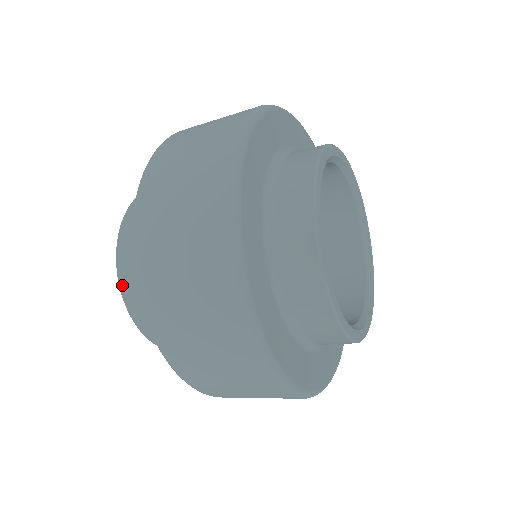
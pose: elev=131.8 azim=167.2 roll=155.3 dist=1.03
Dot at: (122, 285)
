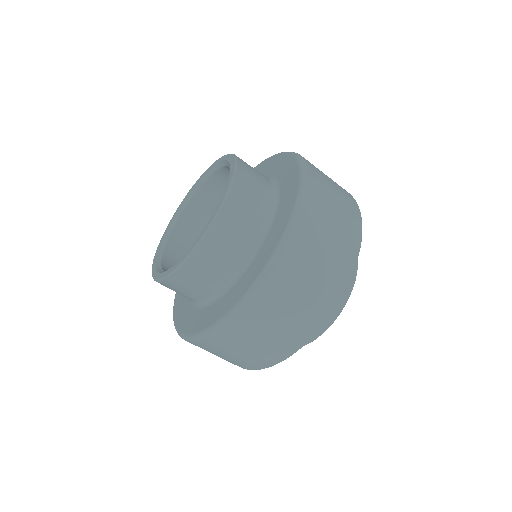
Dot at: (238, 177)
